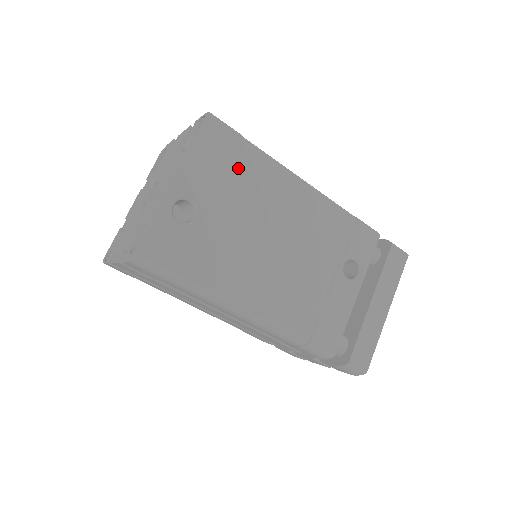
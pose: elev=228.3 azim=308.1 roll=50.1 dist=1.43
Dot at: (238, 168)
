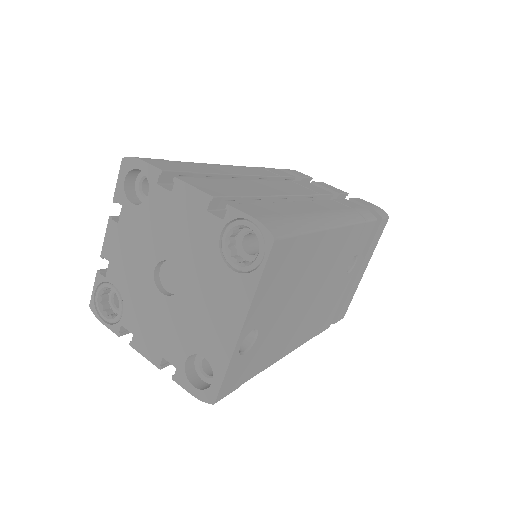
Dot at: (291, 266)
